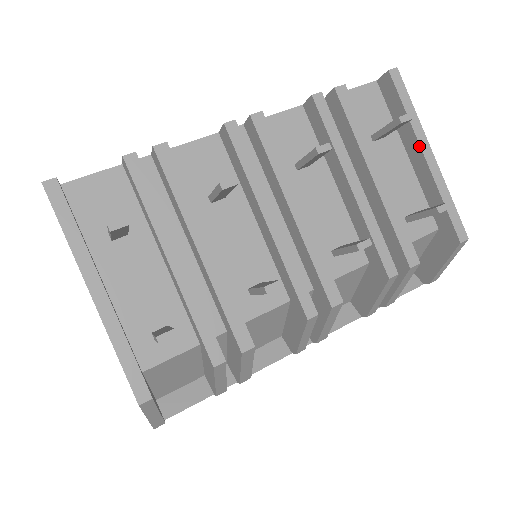
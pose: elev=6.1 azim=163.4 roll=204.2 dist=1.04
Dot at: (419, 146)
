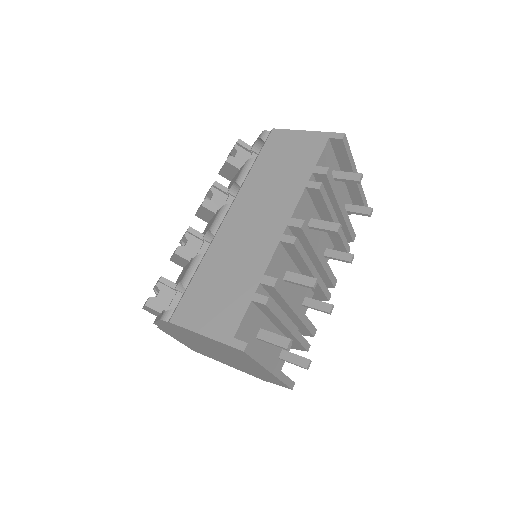
Dot at: occluded
